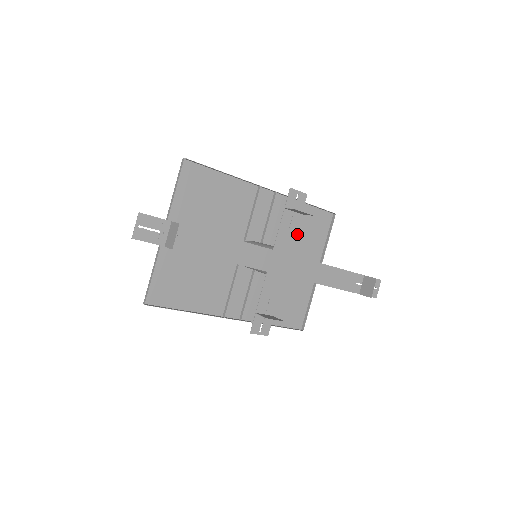
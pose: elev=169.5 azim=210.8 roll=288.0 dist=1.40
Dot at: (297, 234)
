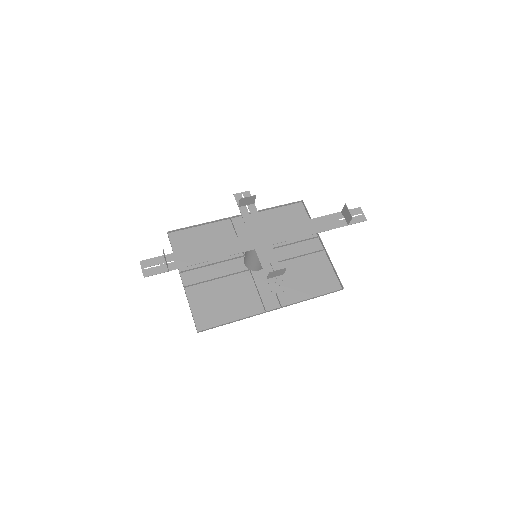
Dot at: occluded
